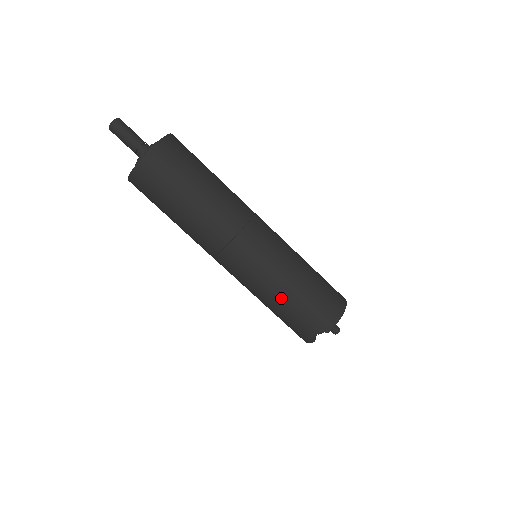
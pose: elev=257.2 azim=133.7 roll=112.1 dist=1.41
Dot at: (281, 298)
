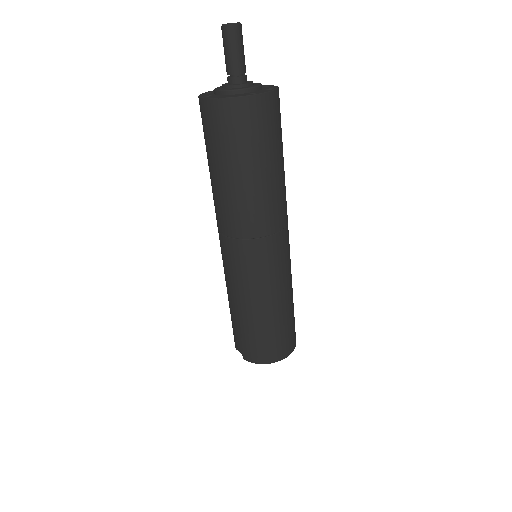
Dot at: (233, 307)
